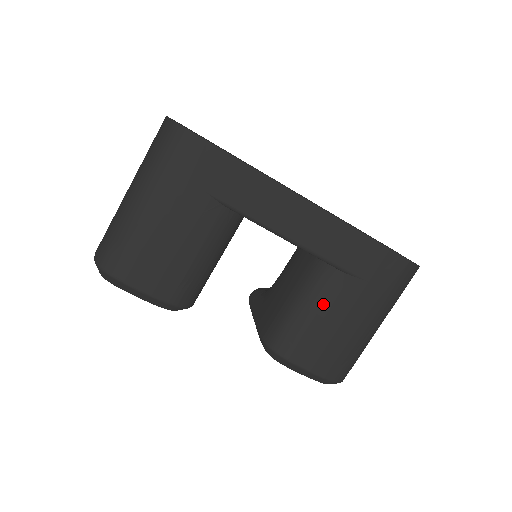
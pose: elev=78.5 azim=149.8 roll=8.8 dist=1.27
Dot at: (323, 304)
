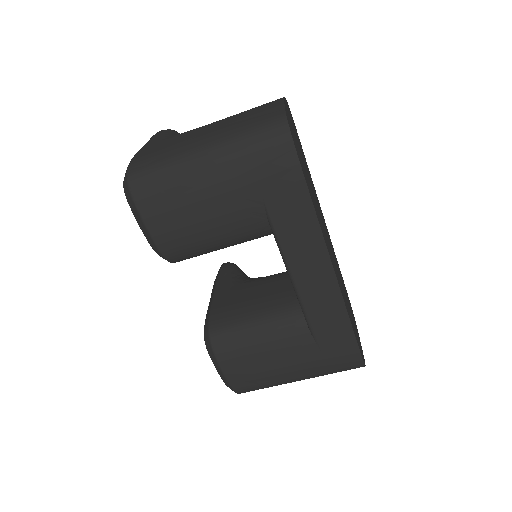
Dot at: (275, 340)
